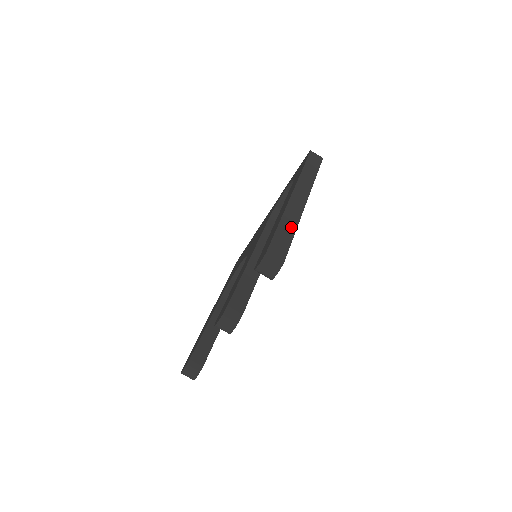
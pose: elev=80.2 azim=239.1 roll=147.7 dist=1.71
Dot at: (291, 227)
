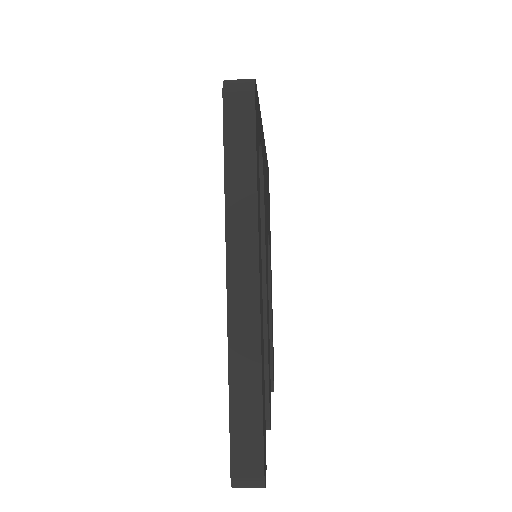
Dot at: (251, 385)
